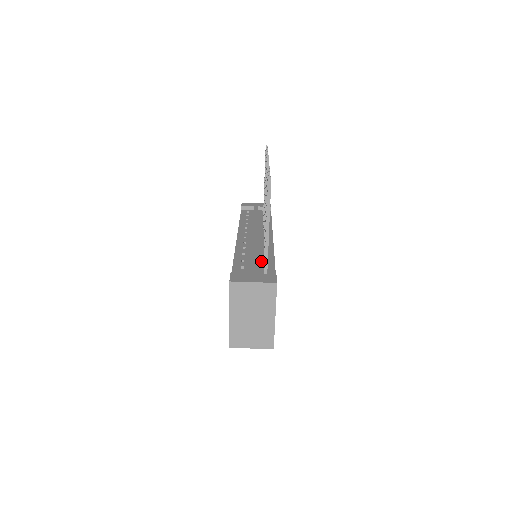
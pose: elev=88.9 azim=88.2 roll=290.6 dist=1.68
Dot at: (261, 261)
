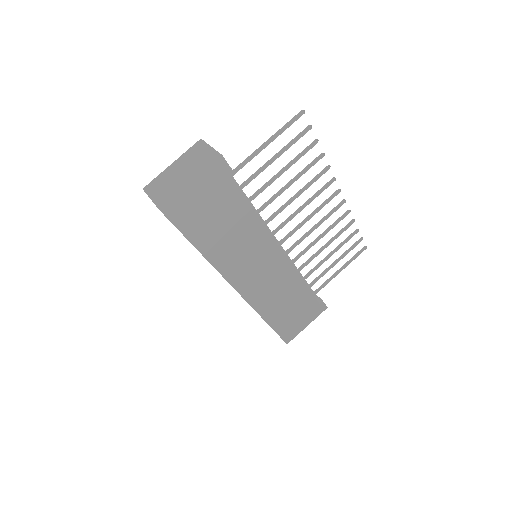
Dot at: occluded
